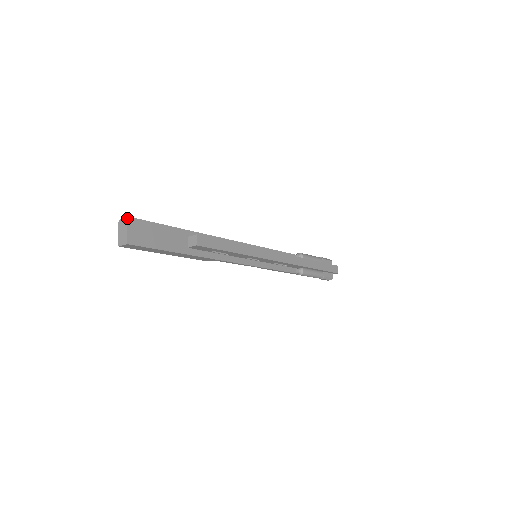
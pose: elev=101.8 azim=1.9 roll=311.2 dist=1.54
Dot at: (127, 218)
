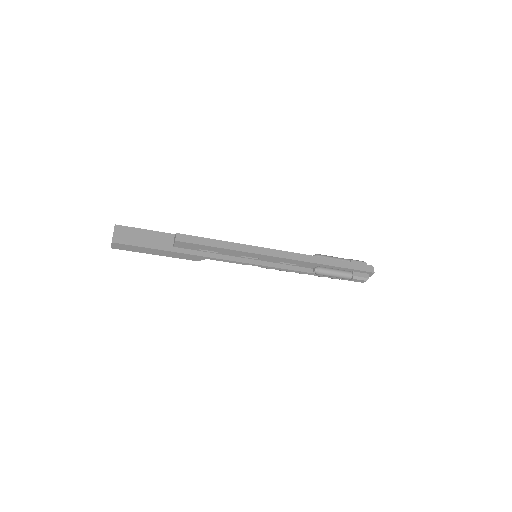
Dot at: occluded
